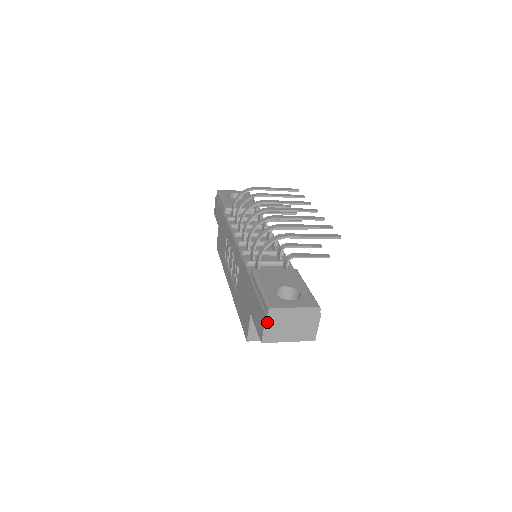
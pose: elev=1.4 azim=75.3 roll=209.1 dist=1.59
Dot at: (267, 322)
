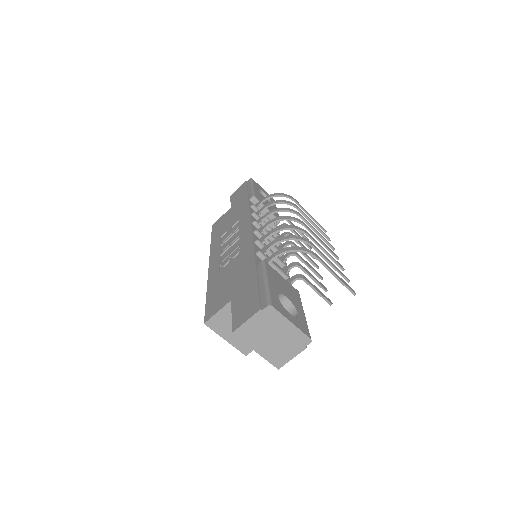
Dot at: (256, 316)
